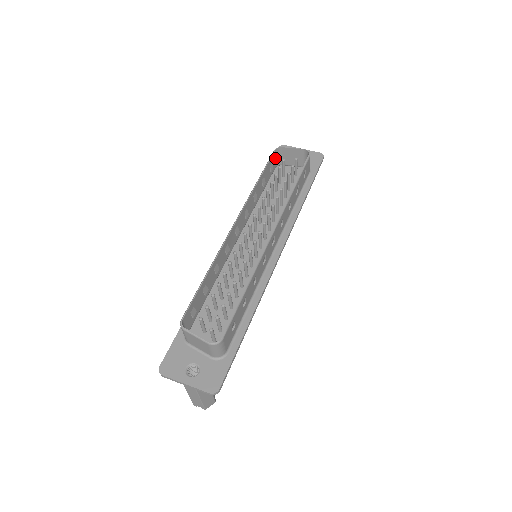
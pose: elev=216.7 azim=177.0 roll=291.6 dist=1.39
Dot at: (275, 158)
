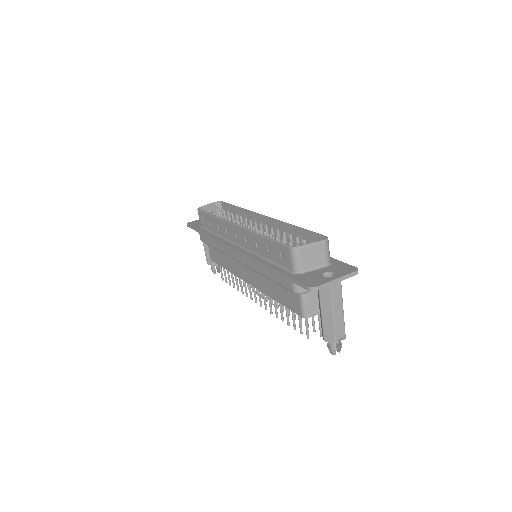
Dot at: (200, 217)
